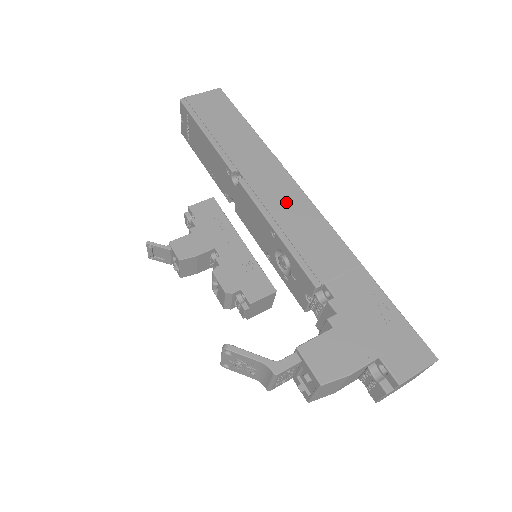
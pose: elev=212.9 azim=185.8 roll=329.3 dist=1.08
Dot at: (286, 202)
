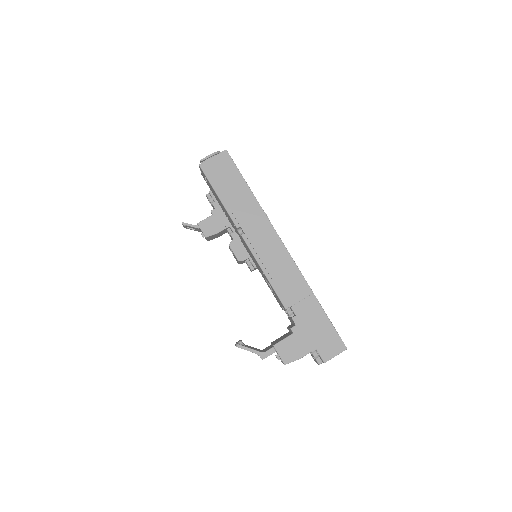
Dot at: (271, 251)
